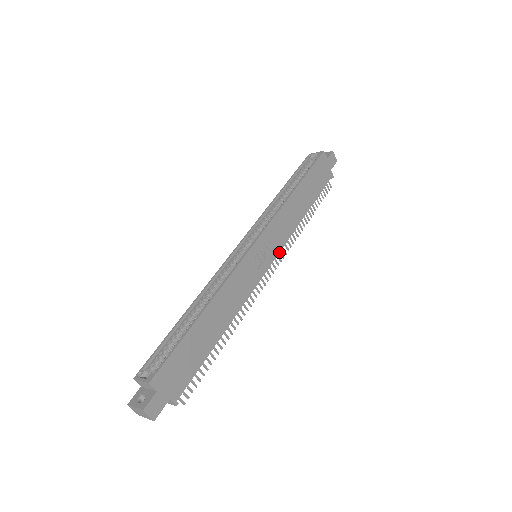
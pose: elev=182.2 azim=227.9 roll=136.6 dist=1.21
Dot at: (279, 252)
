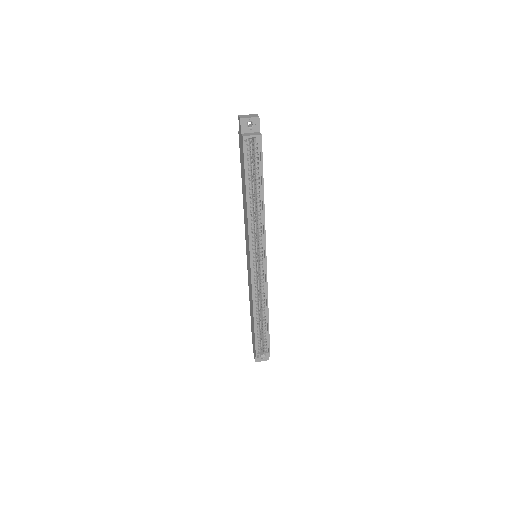
Dot at: occluded
